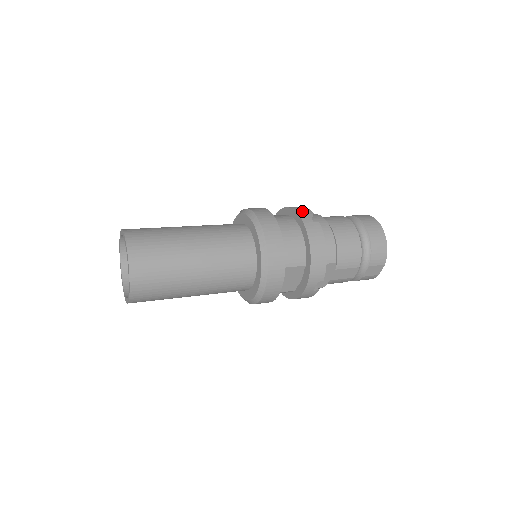
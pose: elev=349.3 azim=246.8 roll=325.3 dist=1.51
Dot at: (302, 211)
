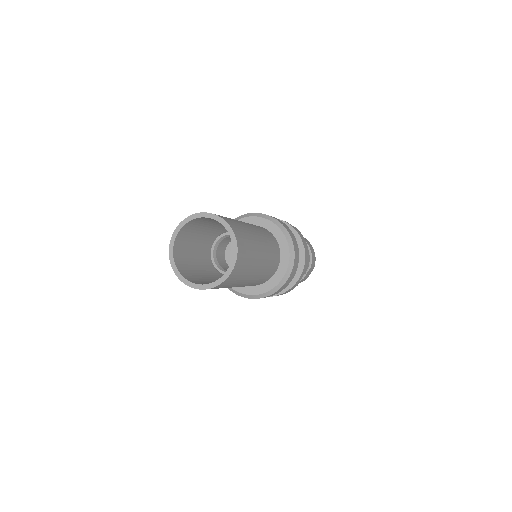
Dot at: occluded
